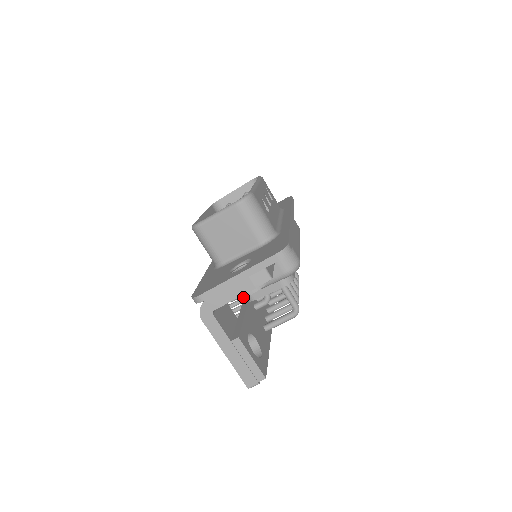
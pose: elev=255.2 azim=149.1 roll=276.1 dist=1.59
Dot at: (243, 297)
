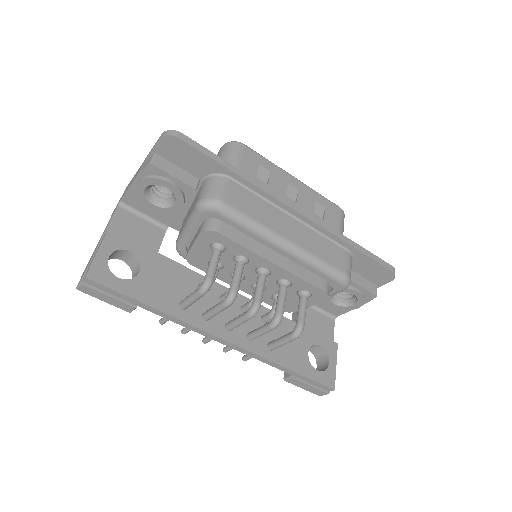
Dot at: (136, 189)
